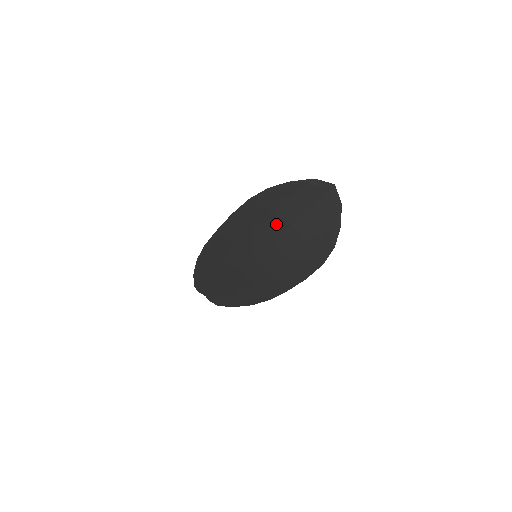
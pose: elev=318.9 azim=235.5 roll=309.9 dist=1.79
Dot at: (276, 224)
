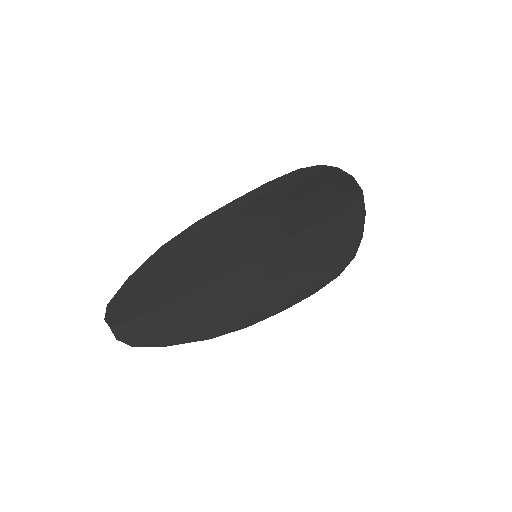
Dot at: (304, 214)
